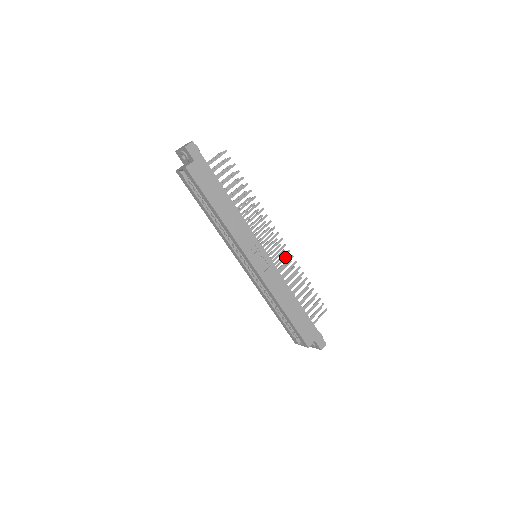
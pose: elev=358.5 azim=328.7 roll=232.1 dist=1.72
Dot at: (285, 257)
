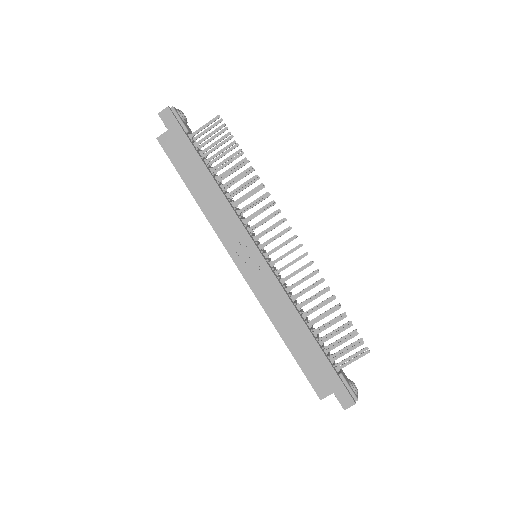
Dot at: occluded
